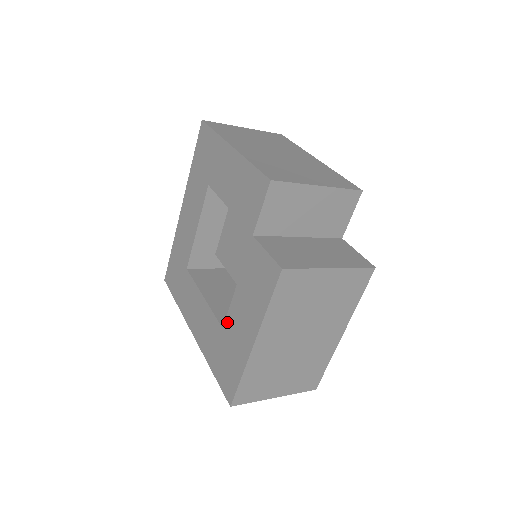
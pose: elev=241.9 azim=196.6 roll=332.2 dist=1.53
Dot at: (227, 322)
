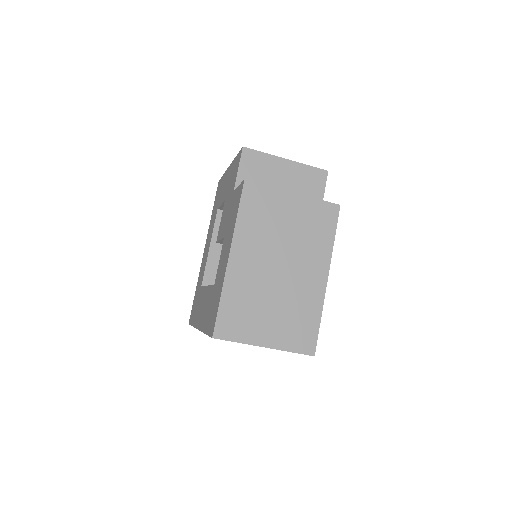
Dot at: (217, 274)
